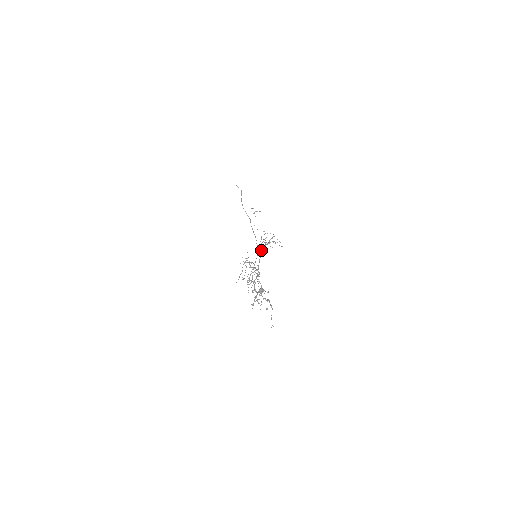
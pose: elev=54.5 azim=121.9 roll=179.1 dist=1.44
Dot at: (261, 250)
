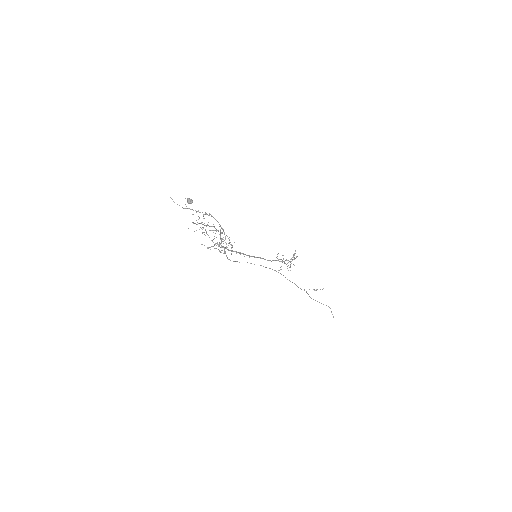
Dot at: occluded
